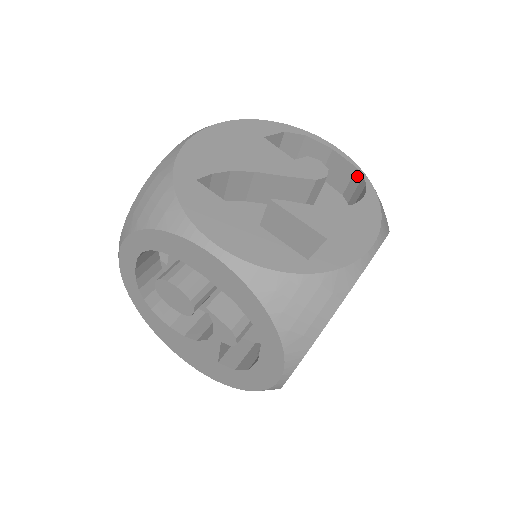
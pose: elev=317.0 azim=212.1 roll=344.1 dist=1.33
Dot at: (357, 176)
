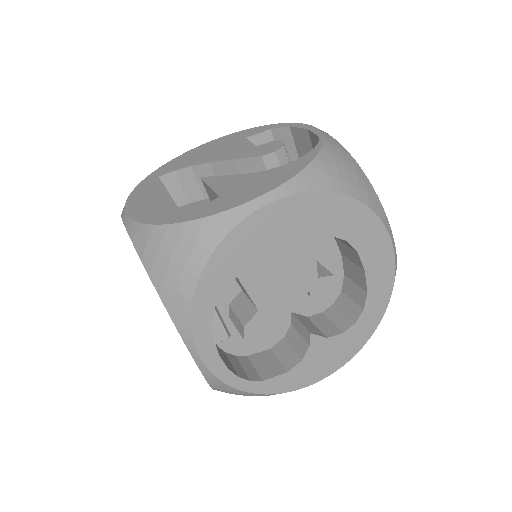
Dot at: occluded
